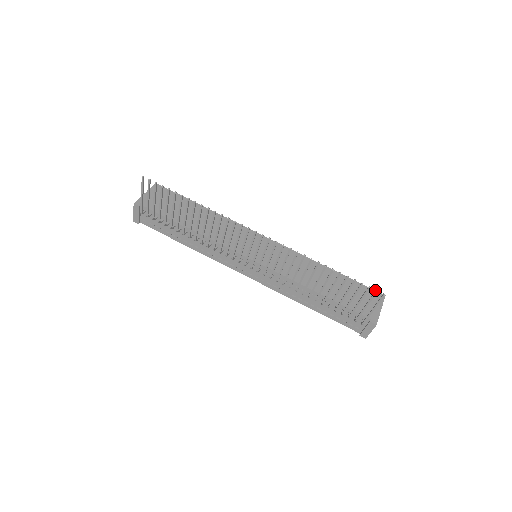
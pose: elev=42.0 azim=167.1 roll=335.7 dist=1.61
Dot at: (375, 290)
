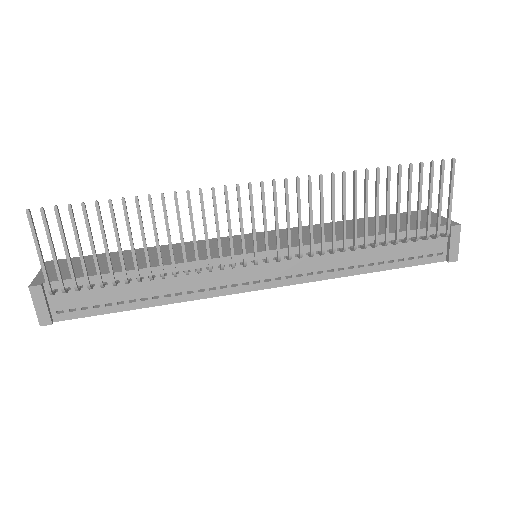
Dot at: (412, 211)
